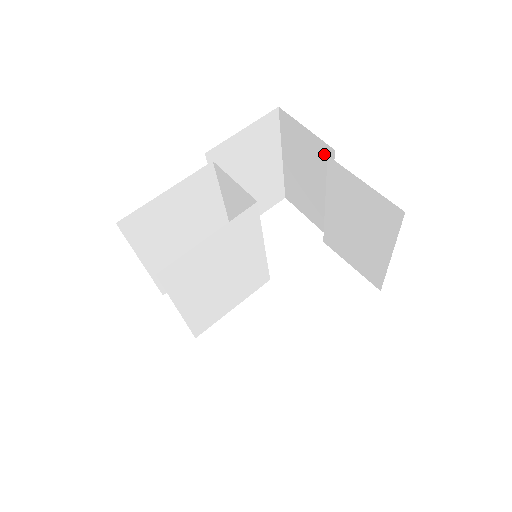
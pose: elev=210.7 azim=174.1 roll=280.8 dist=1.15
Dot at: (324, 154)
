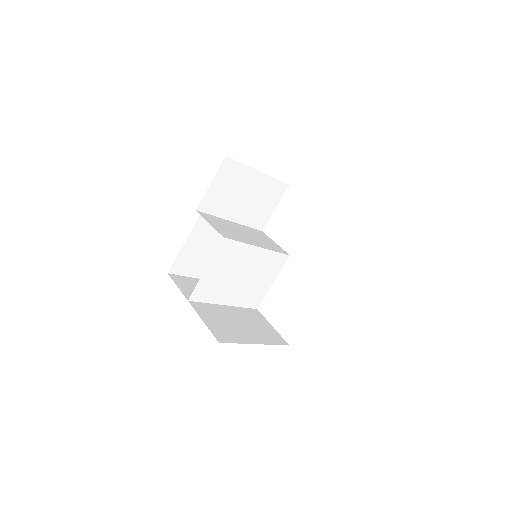
Dot at: occluded
